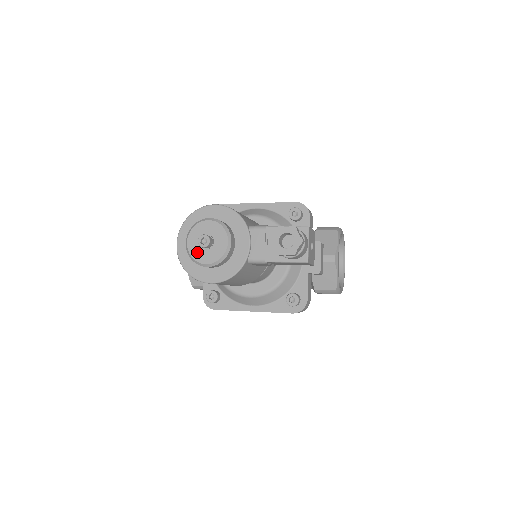
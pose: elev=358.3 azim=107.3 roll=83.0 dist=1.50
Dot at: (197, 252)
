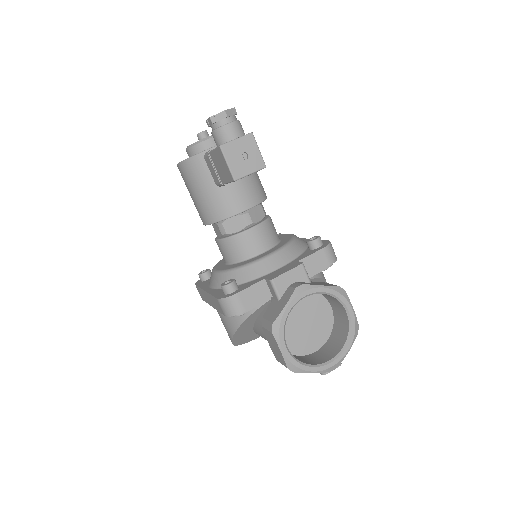
Dot at: occluded
